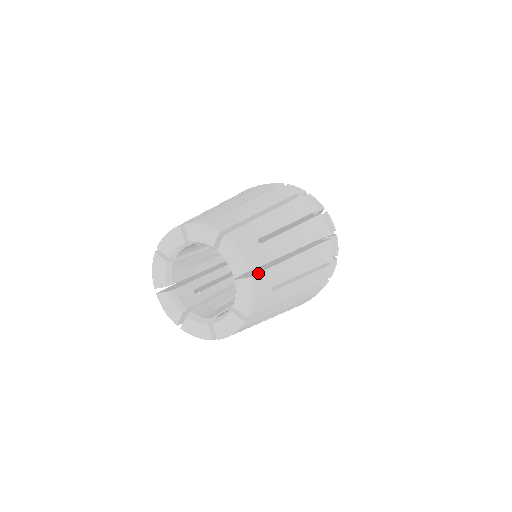
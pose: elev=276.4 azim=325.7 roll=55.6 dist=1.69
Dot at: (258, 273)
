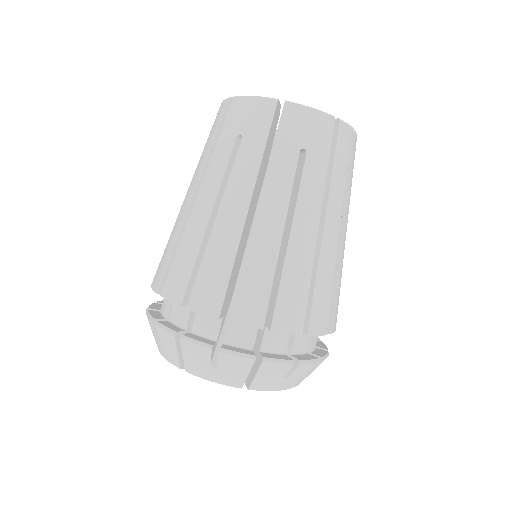
Dot at: occluded
